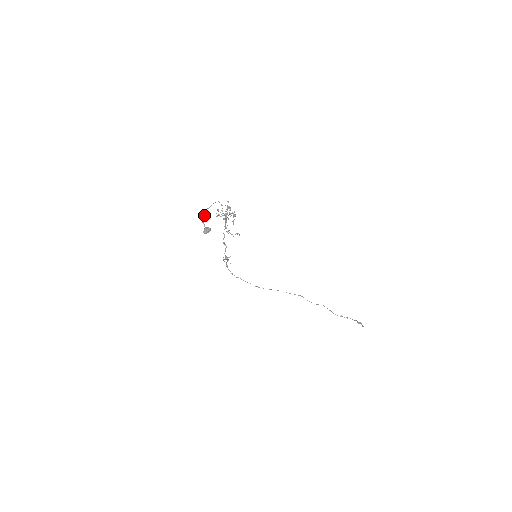
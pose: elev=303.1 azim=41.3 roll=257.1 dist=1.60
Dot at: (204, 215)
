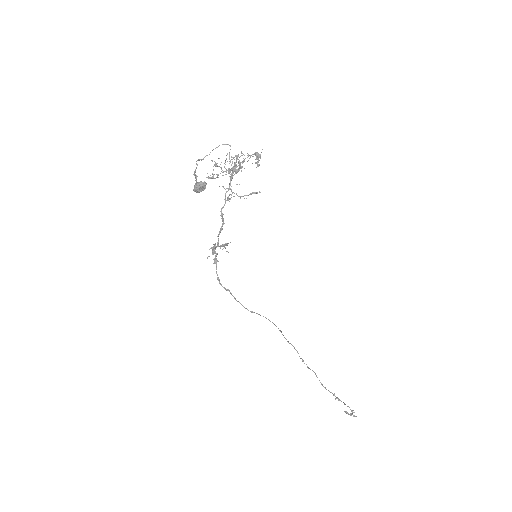
Dot at: (197, 164)
